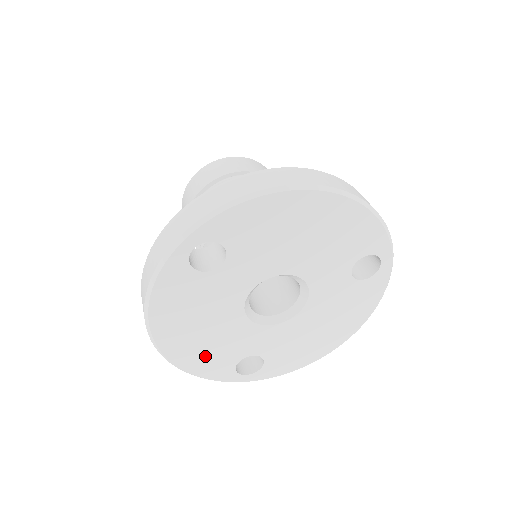
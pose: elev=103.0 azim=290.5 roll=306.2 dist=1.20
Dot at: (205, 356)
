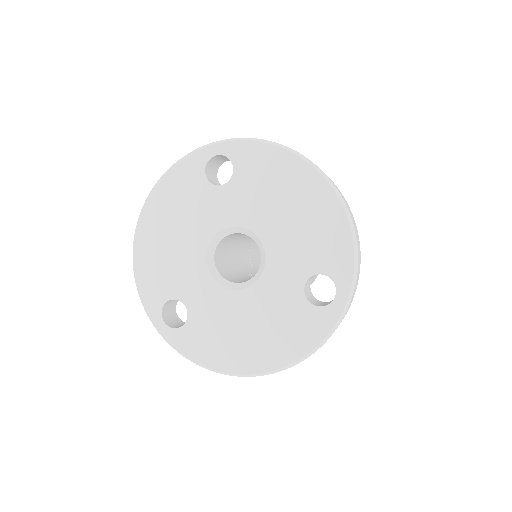
Dot at: (156, 266)
